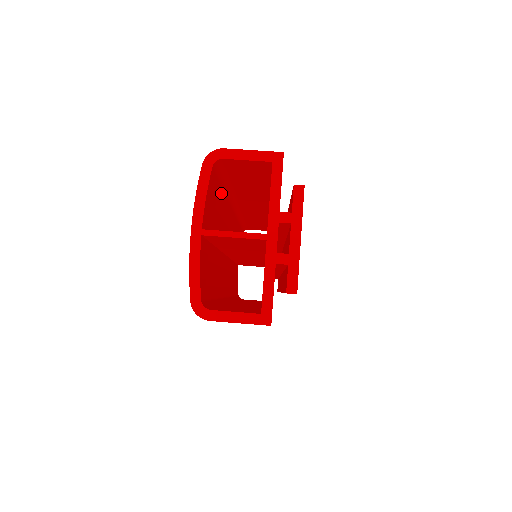
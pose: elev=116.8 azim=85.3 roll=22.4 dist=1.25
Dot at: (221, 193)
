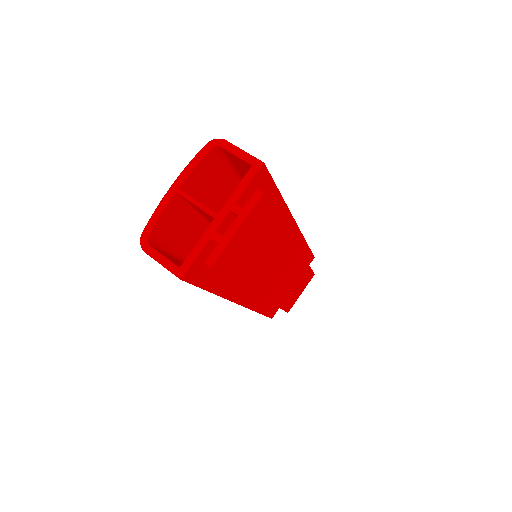
Dot at: (230, 181)
